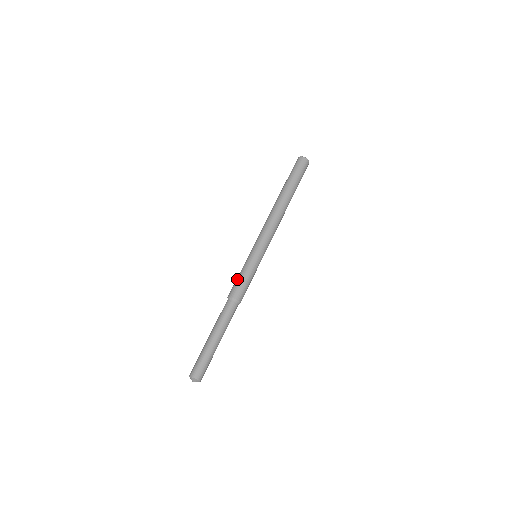
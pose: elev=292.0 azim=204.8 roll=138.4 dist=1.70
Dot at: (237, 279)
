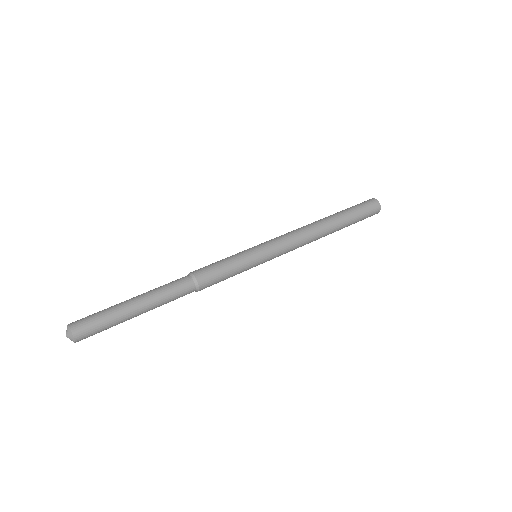
Dot at: occluded
